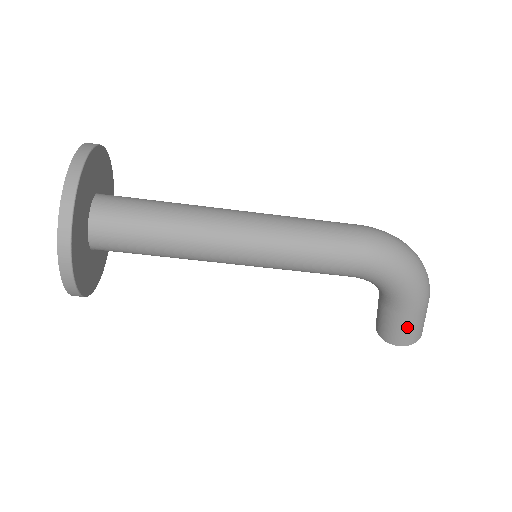
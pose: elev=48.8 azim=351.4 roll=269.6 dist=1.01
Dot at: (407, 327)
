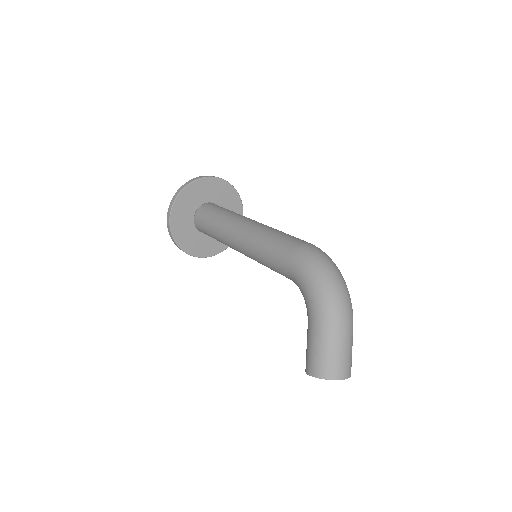
Dot at: (313, 346)
